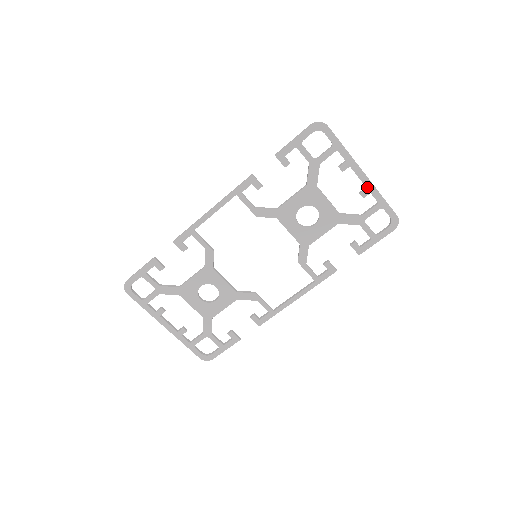
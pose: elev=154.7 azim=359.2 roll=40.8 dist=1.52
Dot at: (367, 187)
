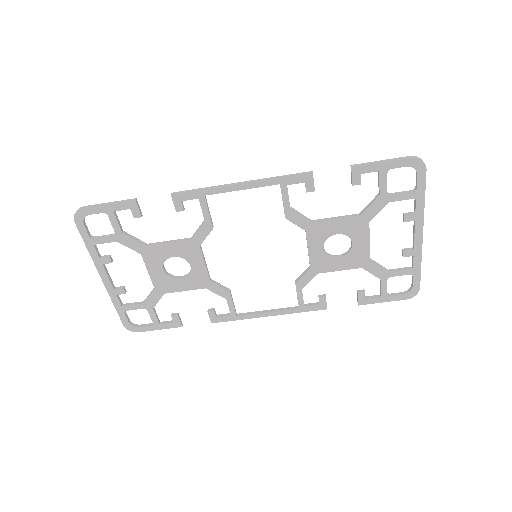
Dot at: (415, 249)
